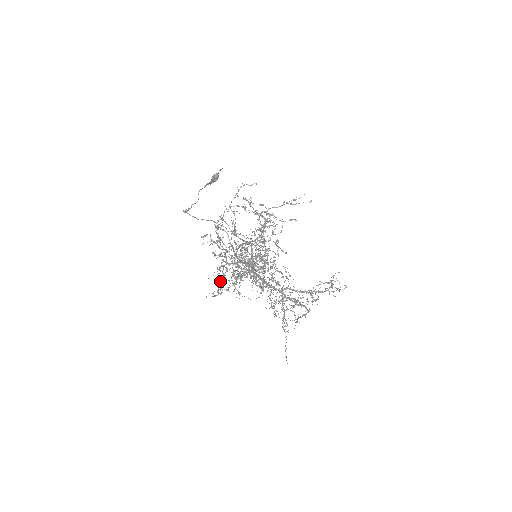
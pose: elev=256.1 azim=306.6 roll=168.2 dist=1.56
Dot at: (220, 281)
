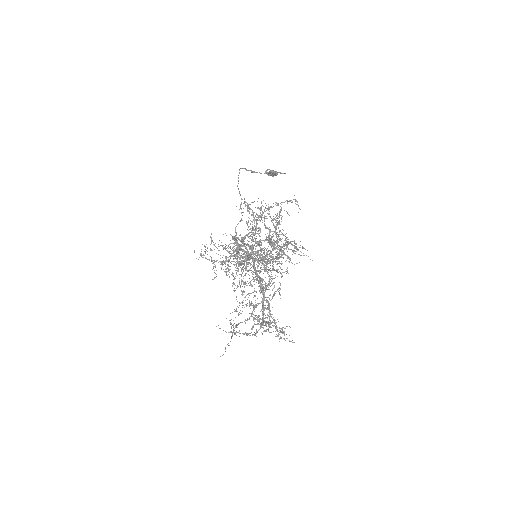
Dot at: (240, 245)
